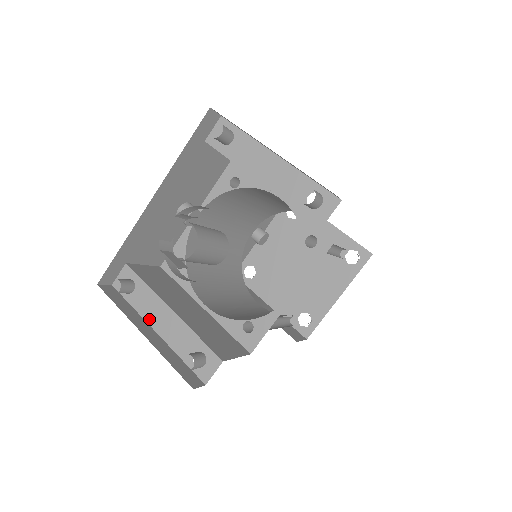
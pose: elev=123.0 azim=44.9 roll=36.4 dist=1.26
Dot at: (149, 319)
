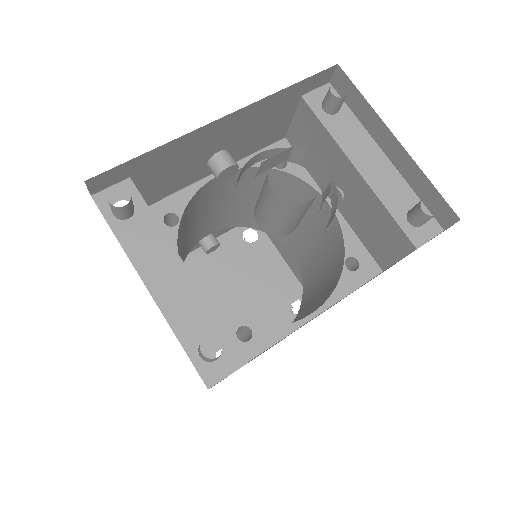
Dot at: (142, 266)
